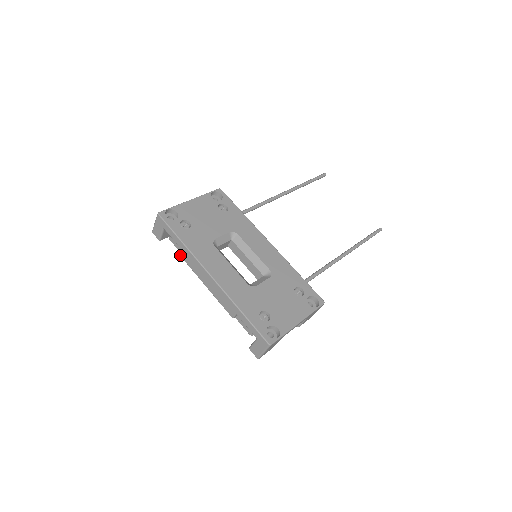
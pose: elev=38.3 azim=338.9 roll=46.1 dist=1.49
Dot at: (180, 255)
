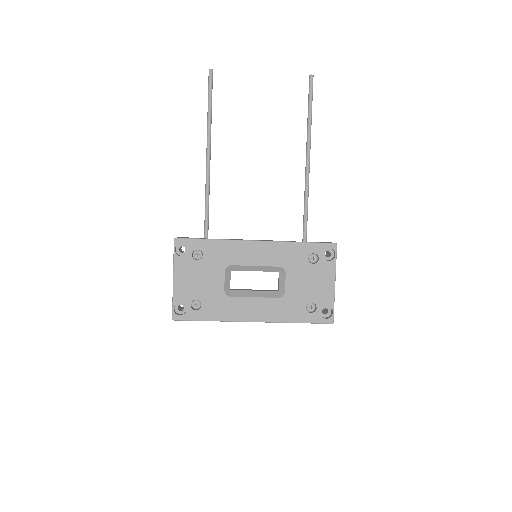
Dot at: occluded
